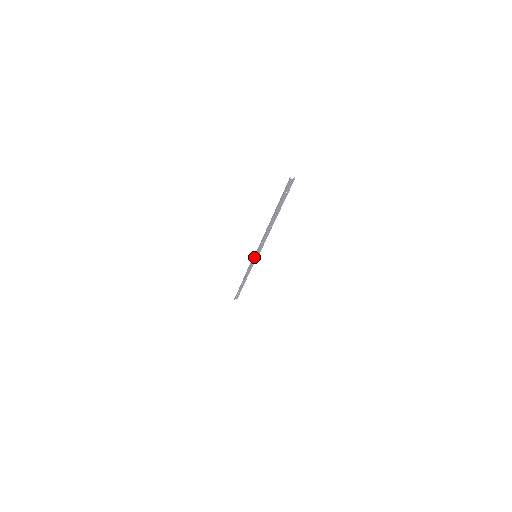
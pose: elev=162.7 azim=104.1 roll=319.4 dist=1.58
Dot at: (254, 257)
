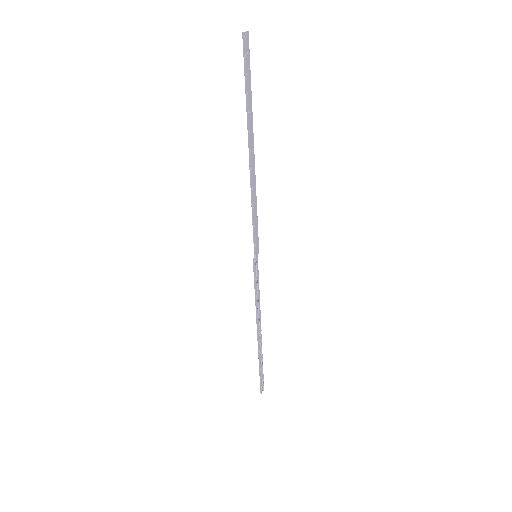
Dot at: (254, 262)
